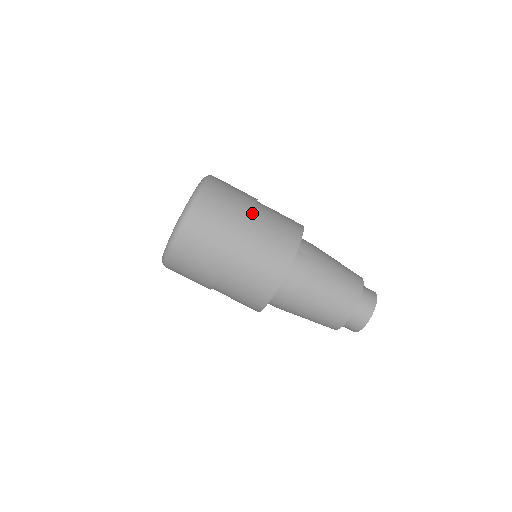
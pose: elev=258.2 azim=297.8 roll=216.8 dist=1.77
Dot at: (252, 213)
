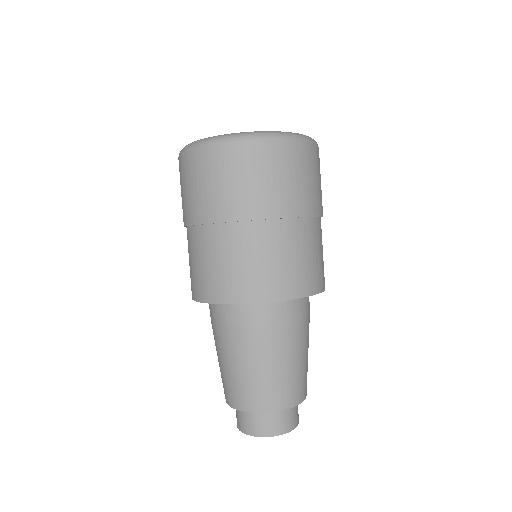
Dot at: occluded
